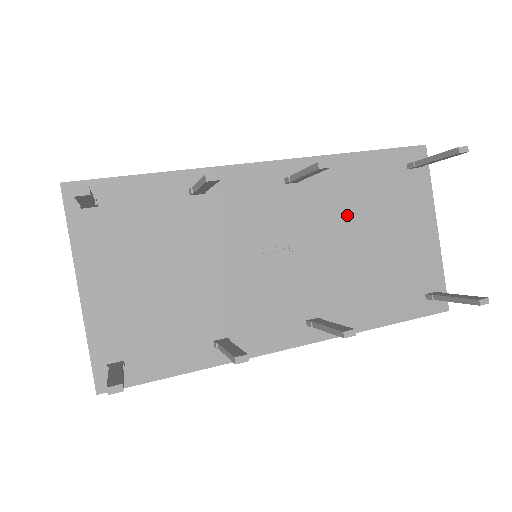
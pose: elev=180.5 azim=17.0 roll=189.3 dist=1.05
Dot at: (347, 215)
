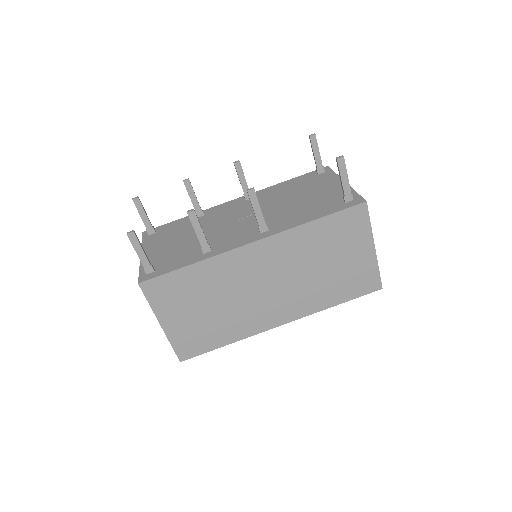
Dot at: (282, 197)
